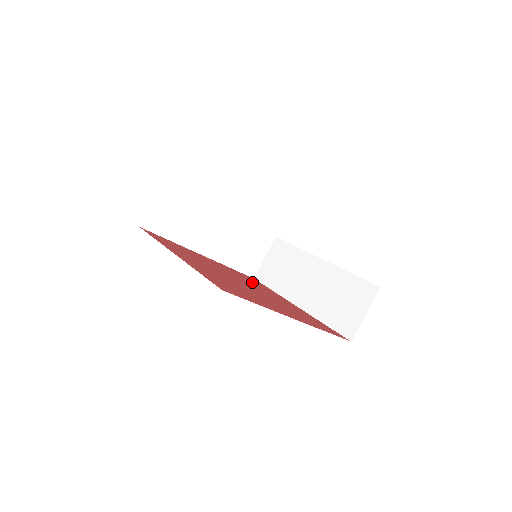
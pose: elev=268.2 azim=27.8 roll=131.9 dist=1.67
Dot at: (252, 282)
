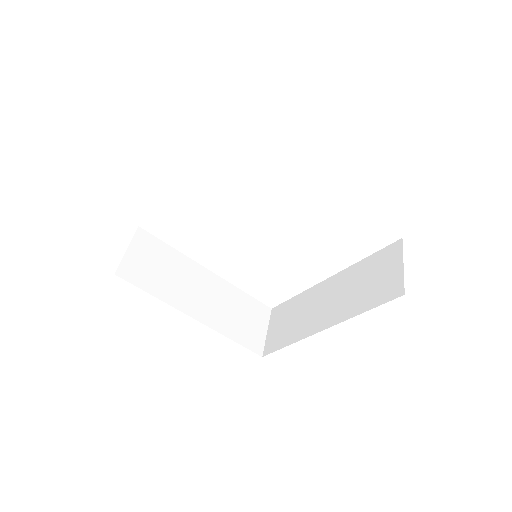
Dot at: occluded
